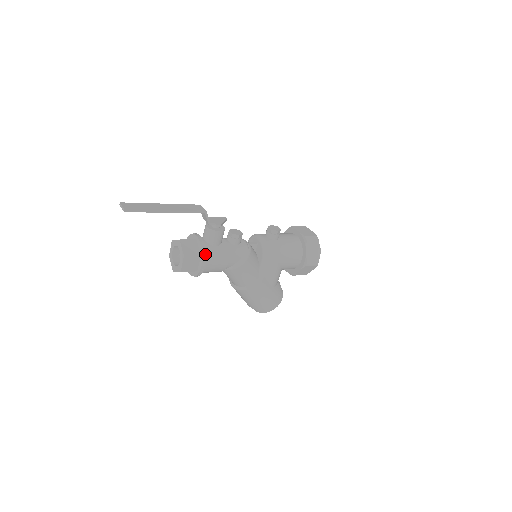
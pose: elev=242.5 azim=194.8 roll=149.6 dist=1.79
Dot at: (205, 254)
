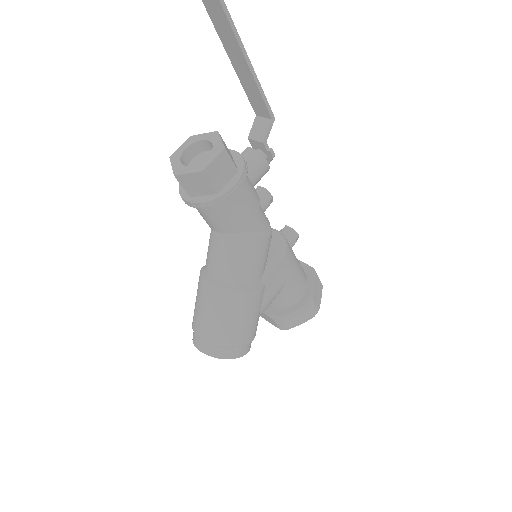
Dot at: (246, 172)
